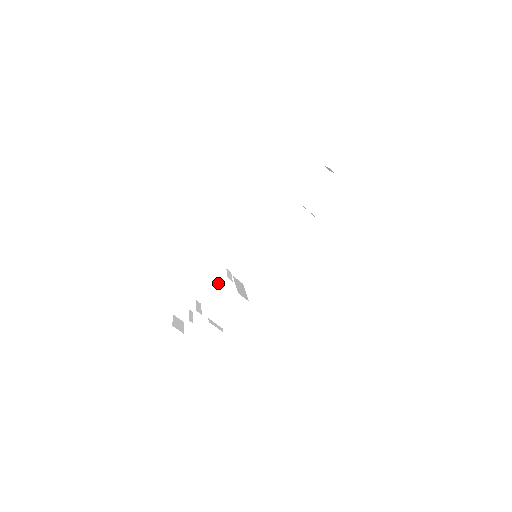
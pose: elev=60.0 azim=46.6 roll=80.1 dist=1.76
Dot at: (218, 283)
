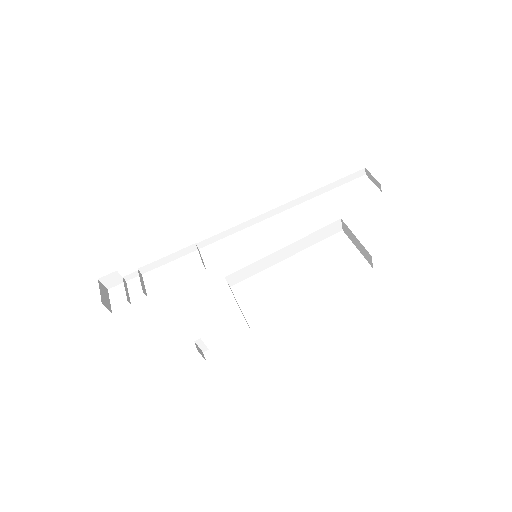
Dot at: (176, 257)
